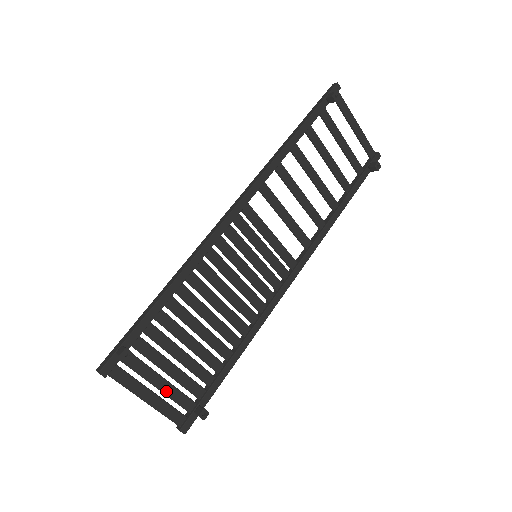
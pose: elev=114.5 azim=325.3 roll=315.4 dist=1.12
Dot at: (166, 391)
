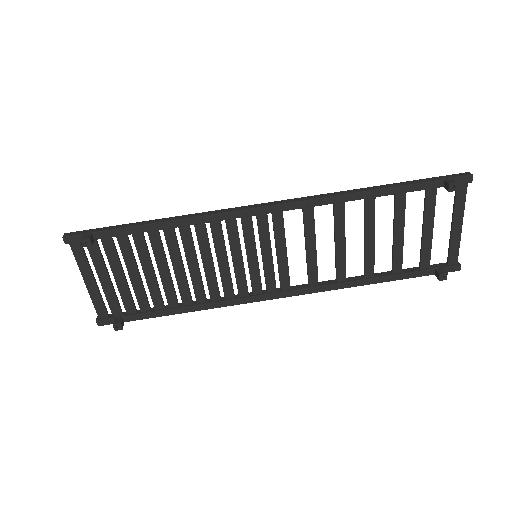
Dot at: (105, 288)
